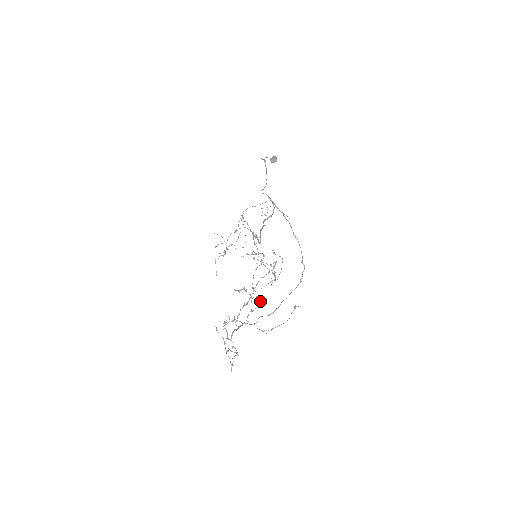
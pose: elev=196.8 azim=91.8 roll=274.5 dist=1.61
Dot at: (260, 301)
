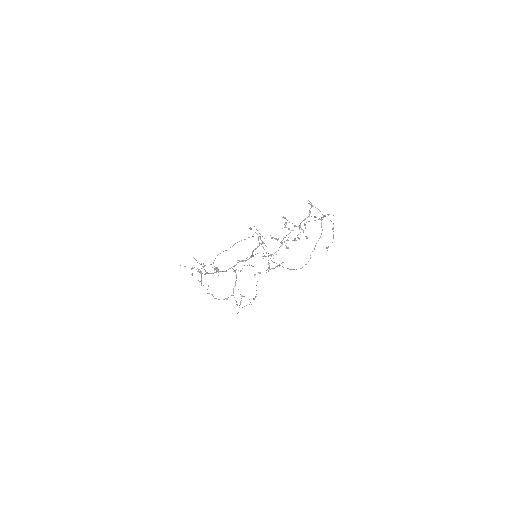
Dot at: occluded
